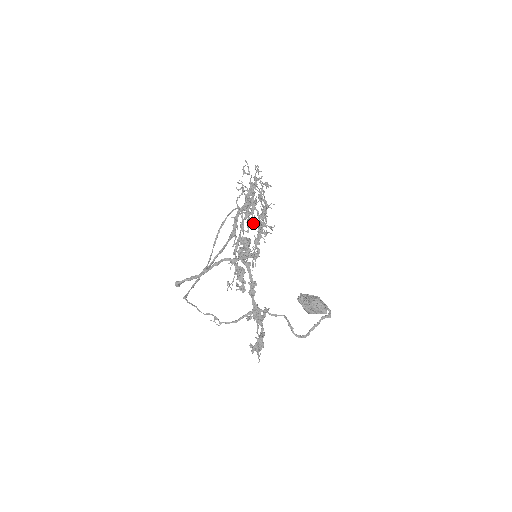
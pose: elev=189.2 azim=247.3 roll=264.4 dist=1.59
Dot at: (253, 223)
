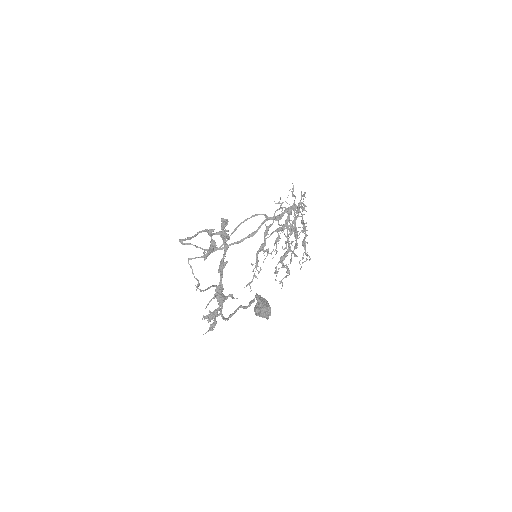
Dot at: occluded
